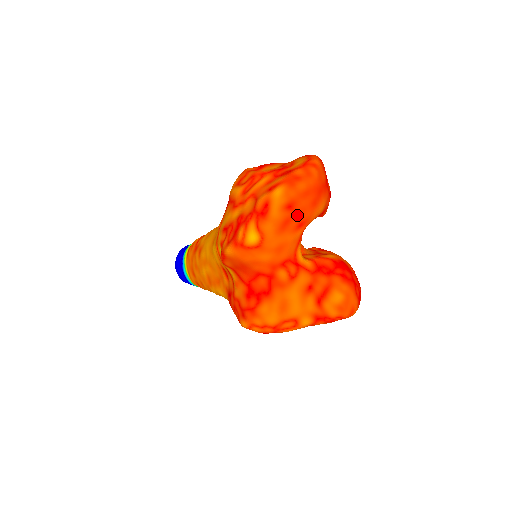
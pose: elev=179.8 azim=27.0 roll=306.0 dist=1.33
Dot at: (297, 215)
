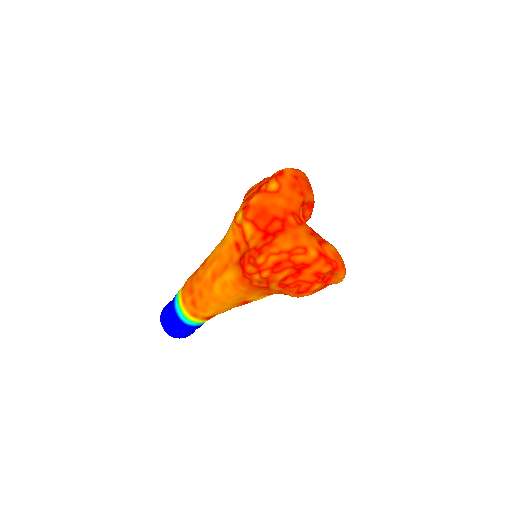
Dot at: (300, 186)
